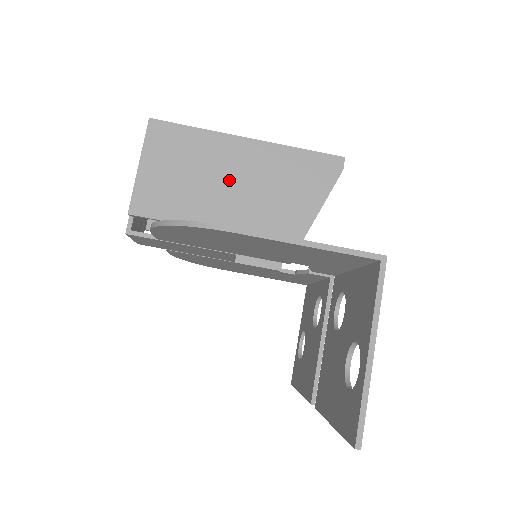
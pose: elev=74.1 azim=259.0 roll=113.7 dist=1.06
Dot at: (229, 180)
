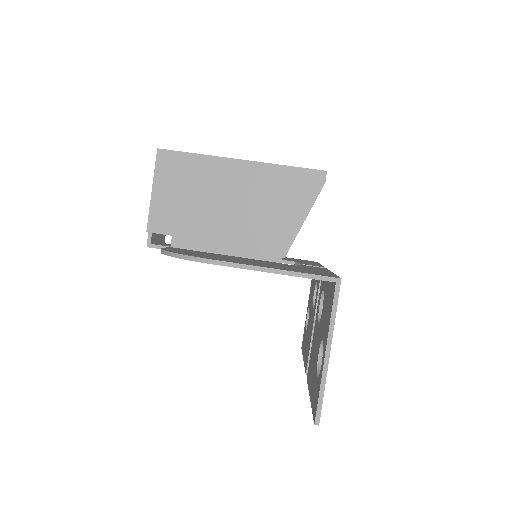
Dot at: (226, 198)
